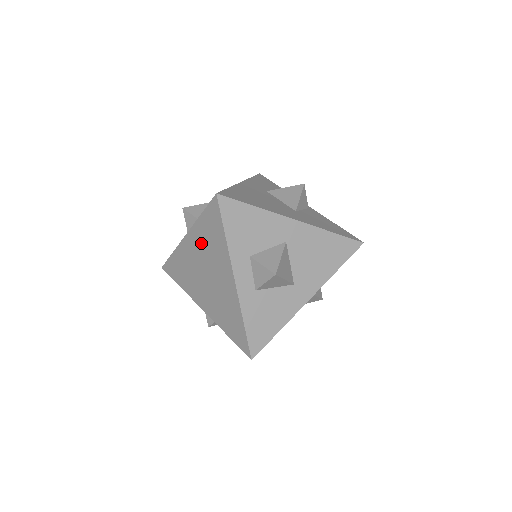
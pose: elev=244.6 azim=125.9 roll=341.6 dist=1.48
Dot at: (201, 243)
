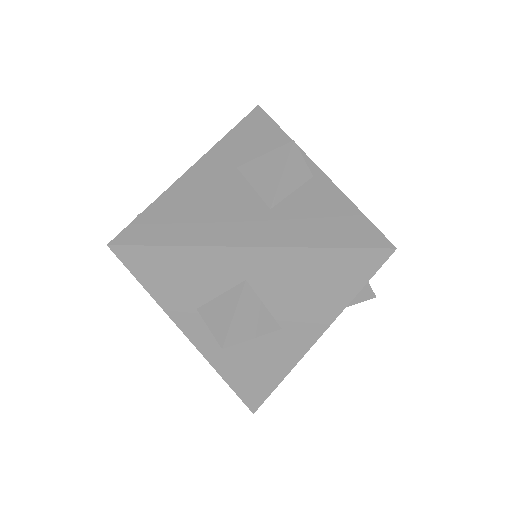
Dot at: occluded
